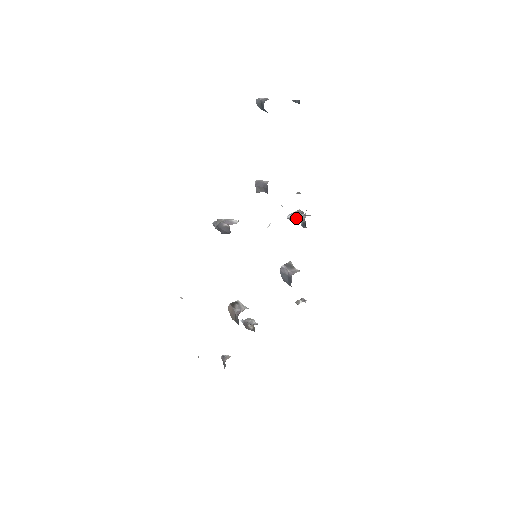
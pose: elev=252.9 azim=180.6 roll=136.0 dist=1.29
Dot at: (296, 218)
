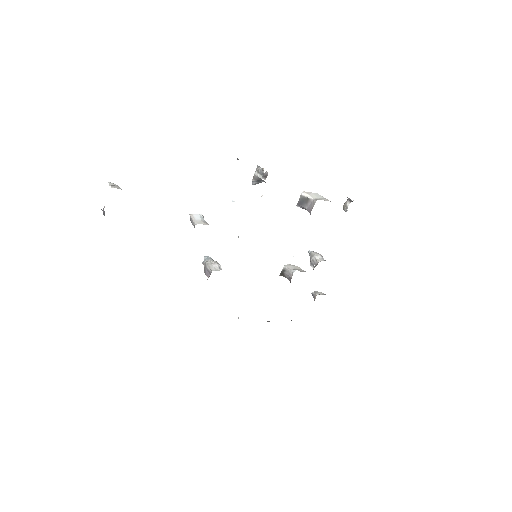
Dot at: occluded
